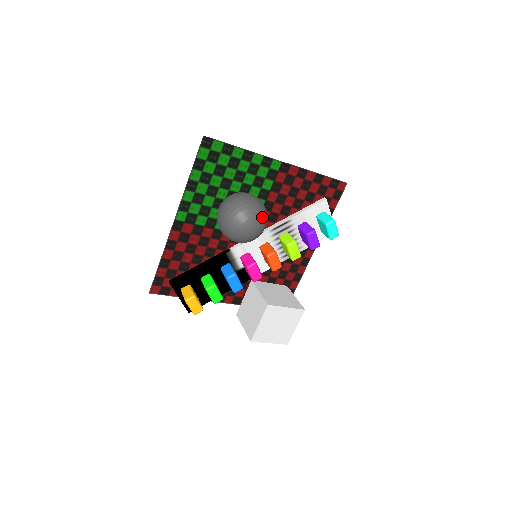
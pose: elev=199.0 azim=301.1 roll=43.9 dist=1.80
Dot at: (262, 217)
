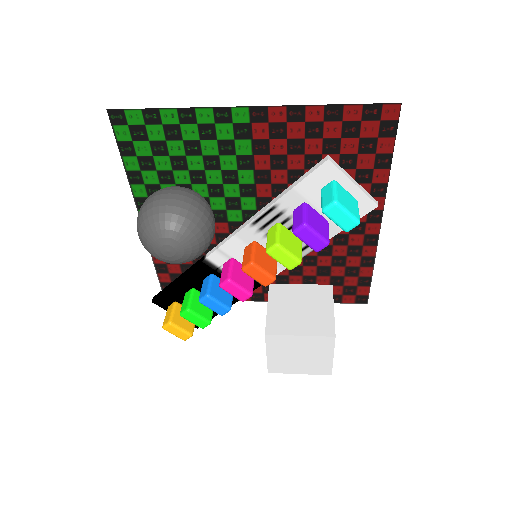
Dot at: (182, 230)
